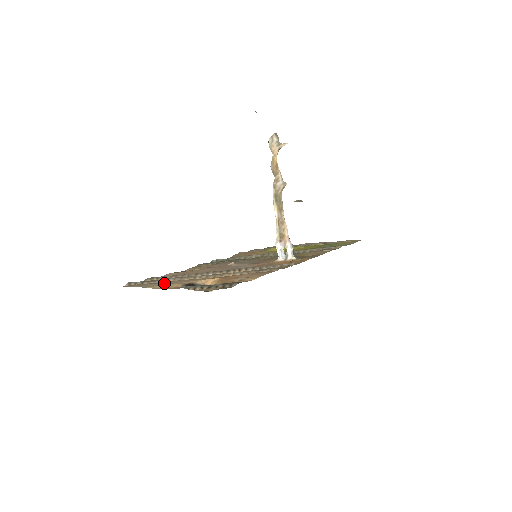
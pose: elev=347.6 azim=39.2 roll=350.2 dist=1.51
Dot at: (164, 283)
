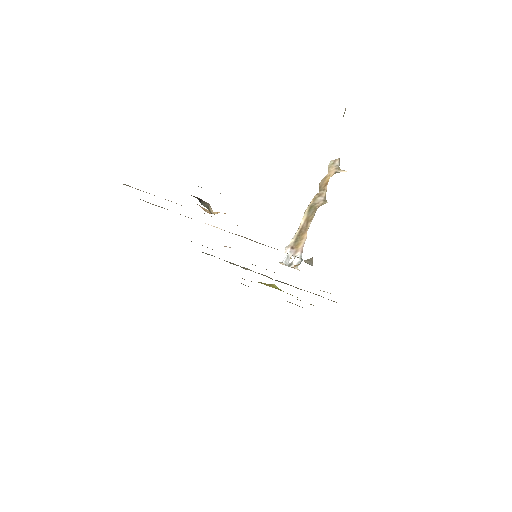
Dot at: occluded
